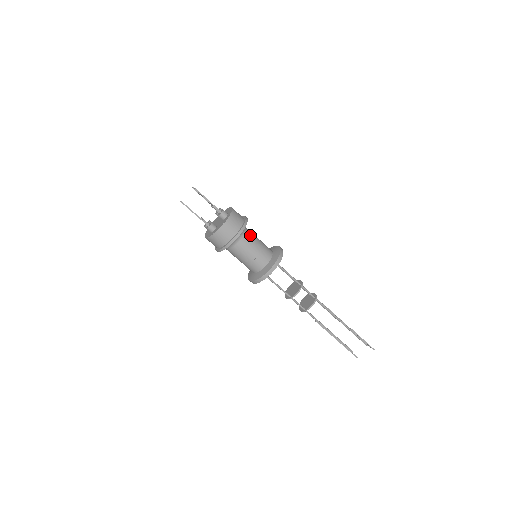
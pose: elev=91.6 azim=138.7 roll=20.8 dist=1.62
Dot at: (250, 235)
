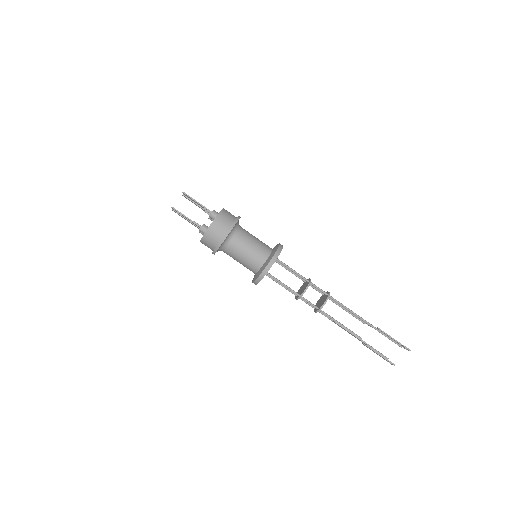
Dot at: (245, 232)
